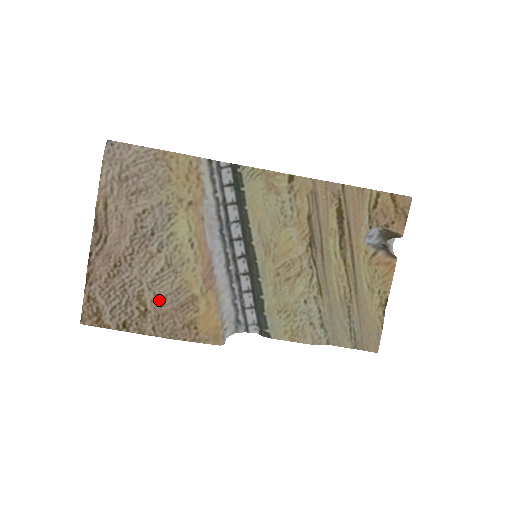
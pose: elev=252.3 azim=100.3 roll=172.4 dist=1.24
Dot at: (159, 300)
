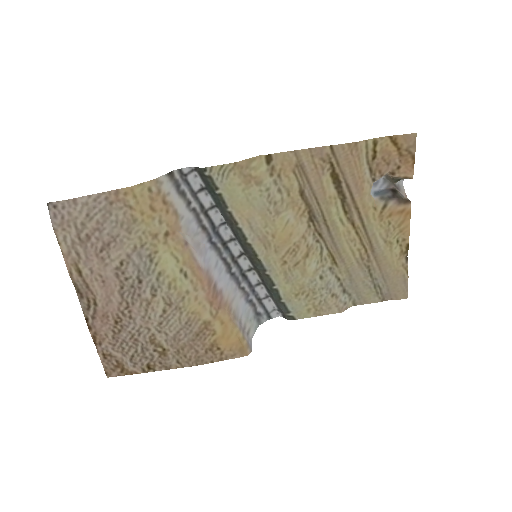
Dot at: (173, 338)
